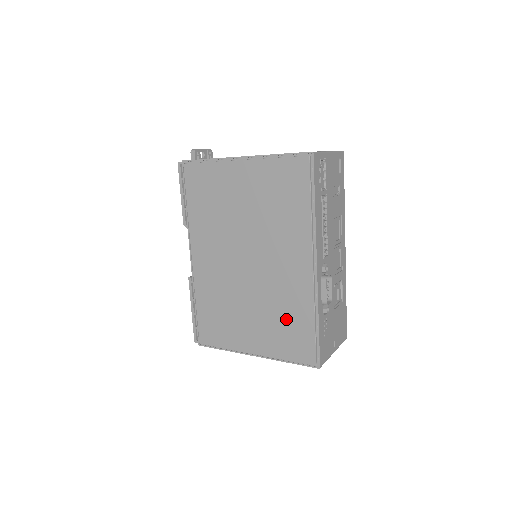
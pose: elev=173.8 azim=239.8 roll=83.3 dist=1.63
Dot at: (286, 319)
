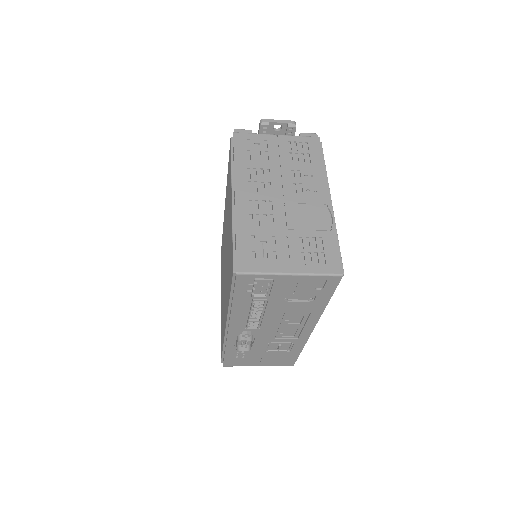
Dot at: occluded
